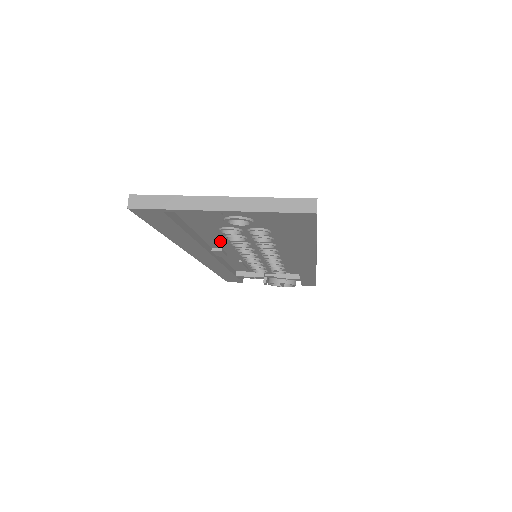
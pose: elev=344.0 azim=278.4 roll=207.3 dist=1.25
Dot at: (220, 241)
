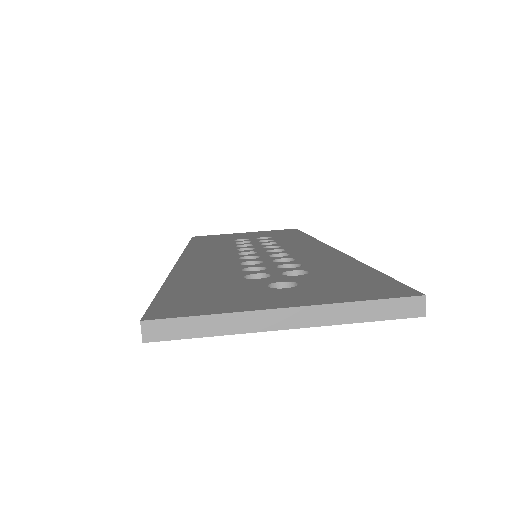
Dot at: occluded
